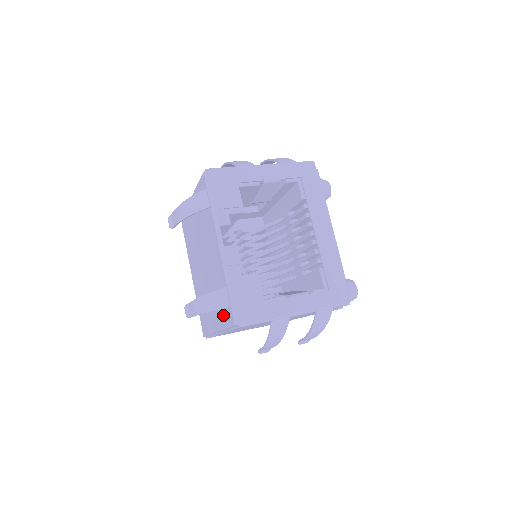
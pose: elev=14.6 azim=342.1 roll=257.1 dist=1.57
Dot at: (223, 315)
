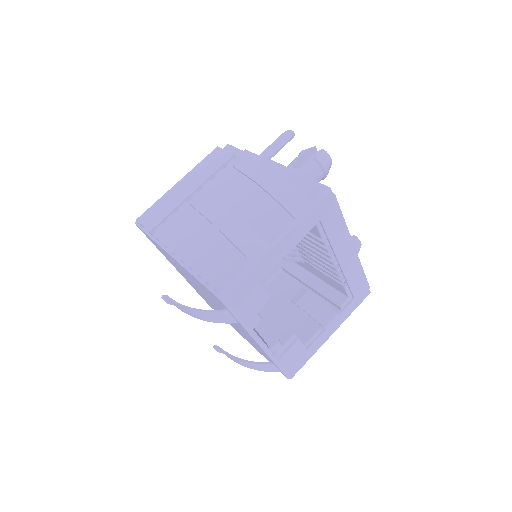
Dot at: occluded
